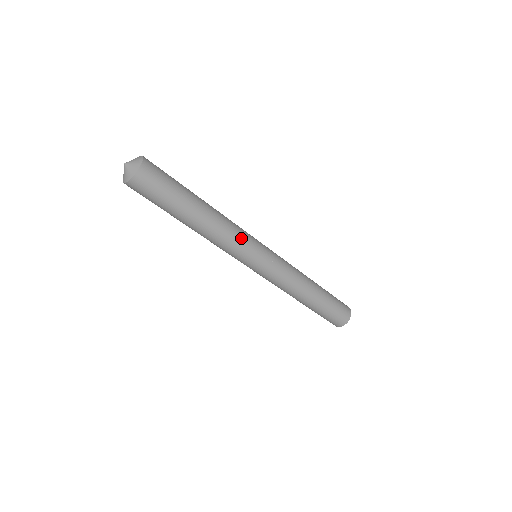
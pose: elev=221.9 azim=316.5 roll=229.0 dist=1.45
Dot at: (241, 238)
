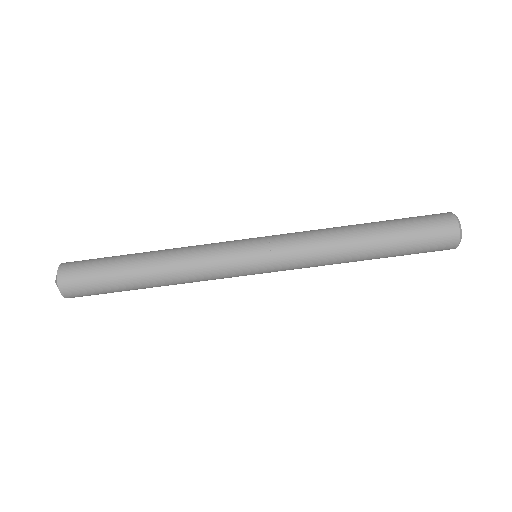
Dot at: (209, 254)
